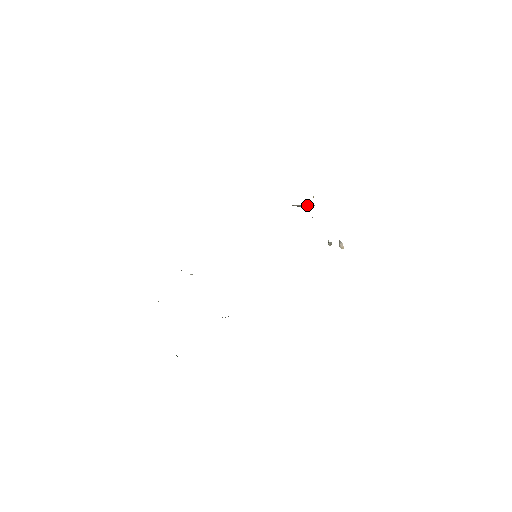
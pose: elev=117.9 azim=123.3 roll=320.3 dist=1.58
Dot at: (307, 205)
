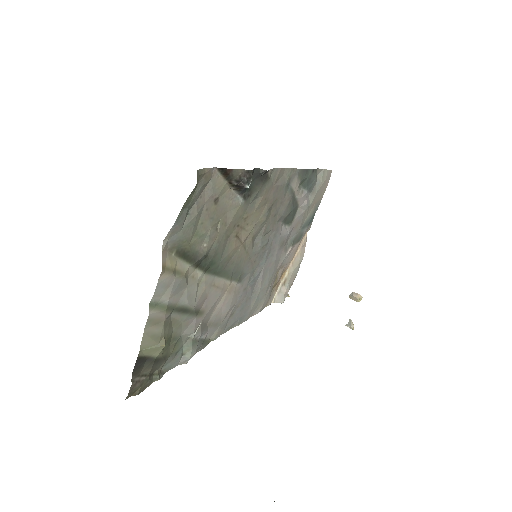
Dot at: (282, 275)
